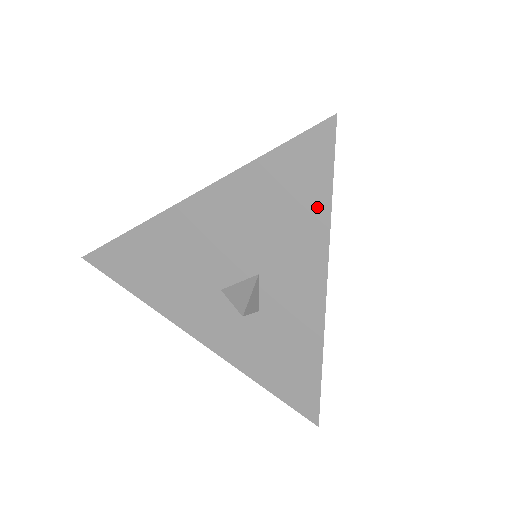
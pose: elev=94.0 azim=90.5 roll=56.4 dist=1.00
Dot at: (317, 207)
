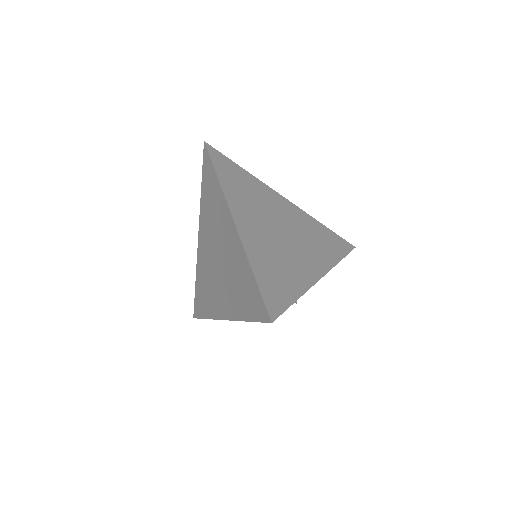
Dot at: occluded
